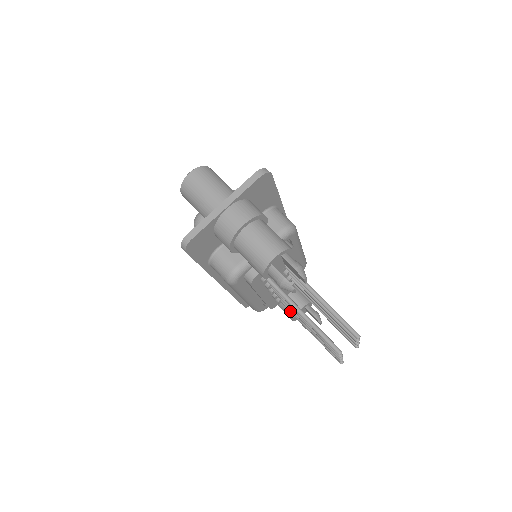
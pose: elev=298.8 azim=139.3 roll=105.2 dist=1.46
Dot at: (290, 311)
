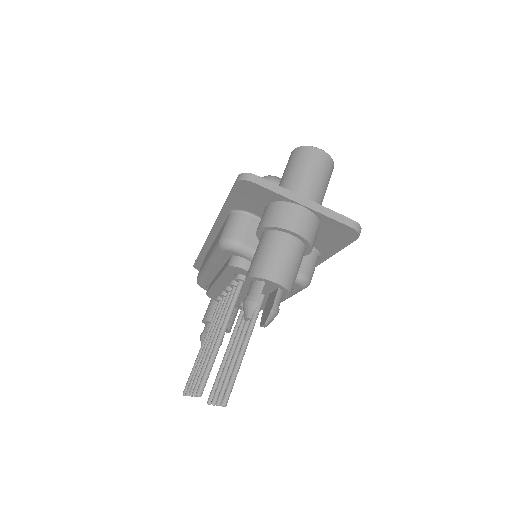
Dot at: (214, 316)
